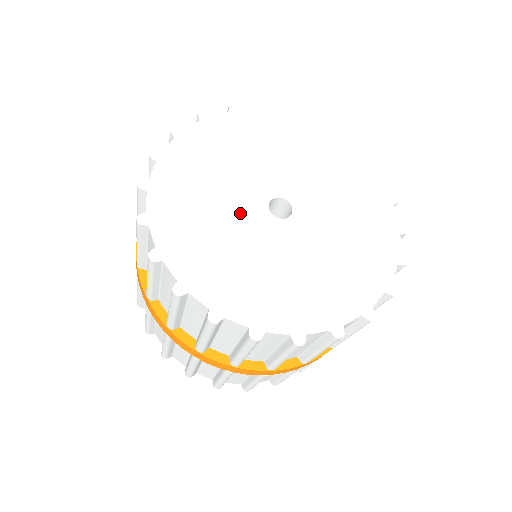
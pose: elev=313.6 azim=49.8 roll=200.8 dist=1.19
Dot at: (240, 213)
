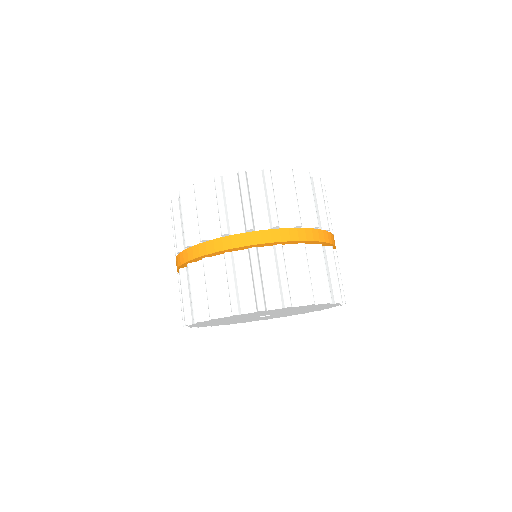
Dot at: occluded
